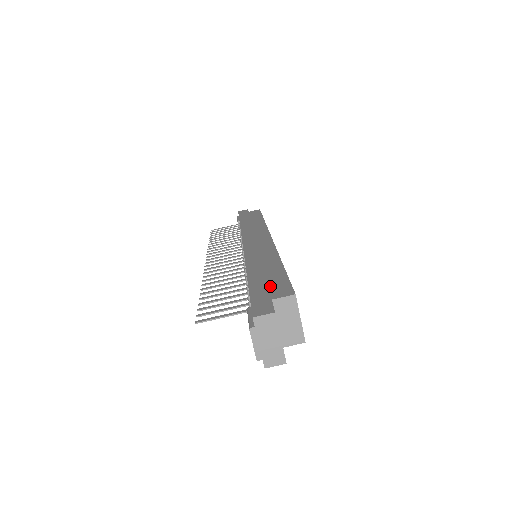
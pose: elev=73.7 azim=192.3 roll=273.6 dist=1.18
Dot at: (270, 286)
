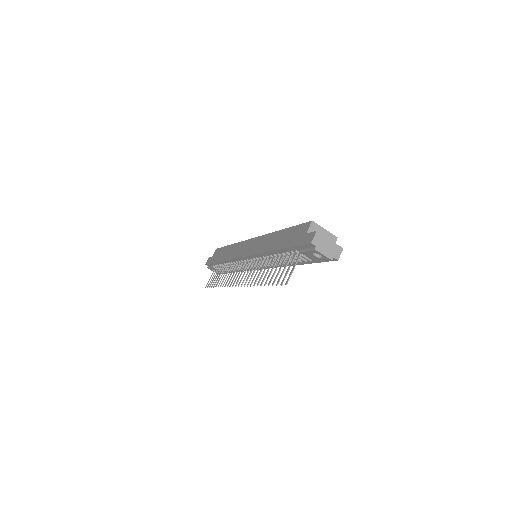
Dot at: (295, 235)
